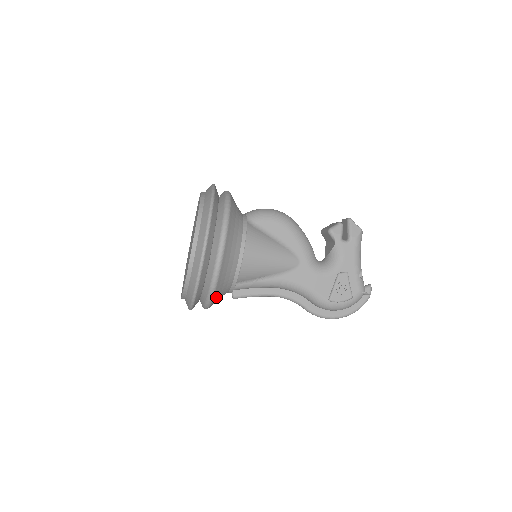
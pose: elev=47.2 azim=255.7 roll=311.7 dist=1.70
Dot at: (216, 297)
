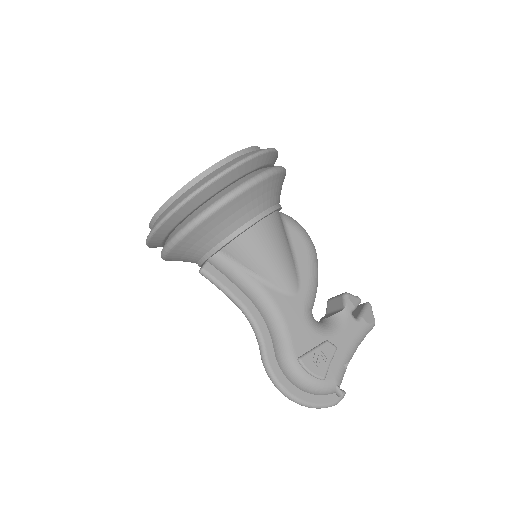
Dot at: (196, 235)
